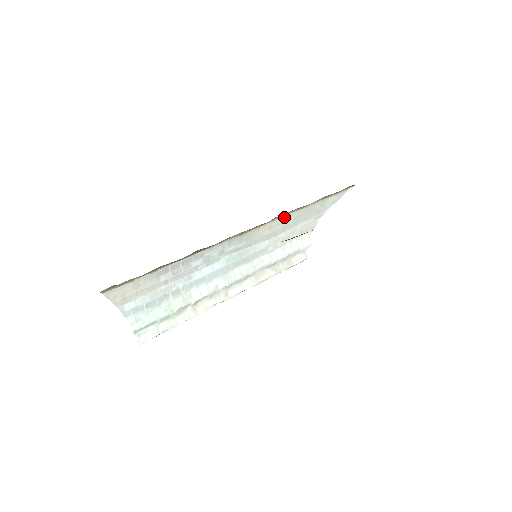
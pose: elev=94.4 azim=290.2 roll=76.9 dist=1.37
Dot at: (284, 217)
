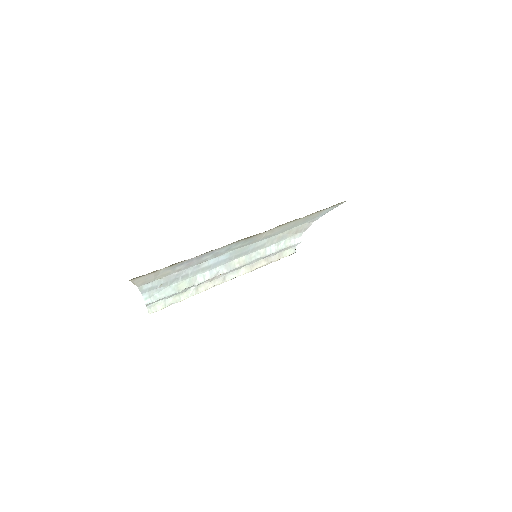
Dot at: (285, 224)
